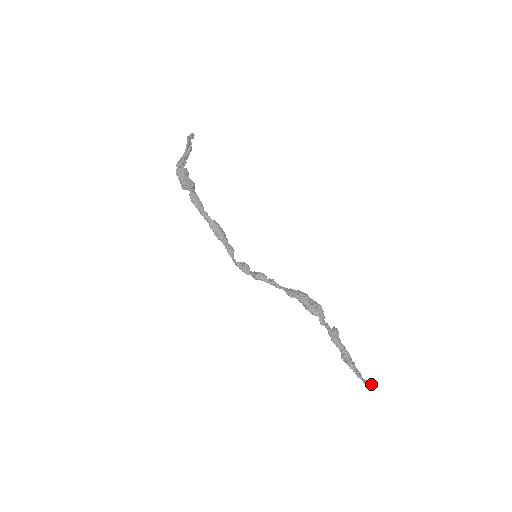
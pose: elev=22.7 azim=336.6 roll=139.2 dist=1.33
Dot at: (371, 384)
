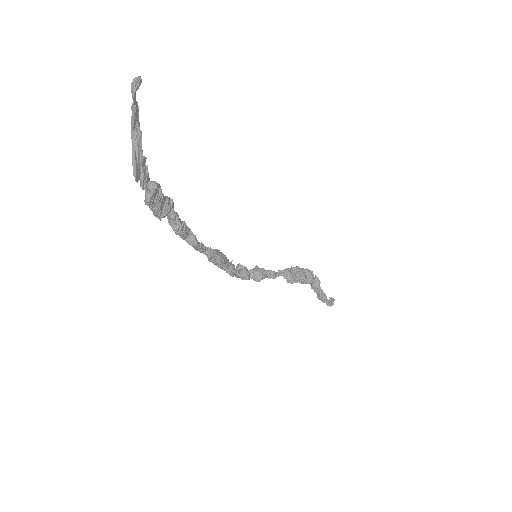
Dot at: (333, 301)
